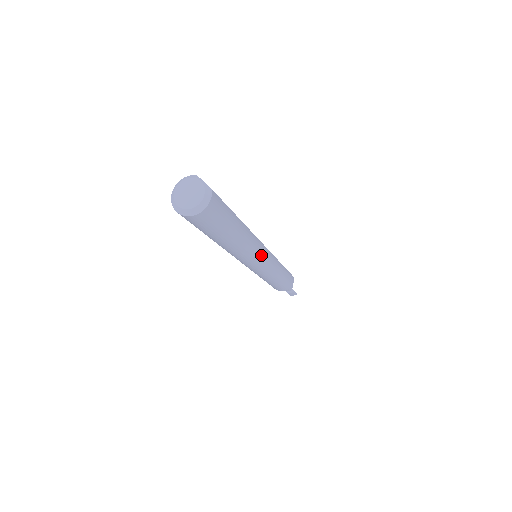
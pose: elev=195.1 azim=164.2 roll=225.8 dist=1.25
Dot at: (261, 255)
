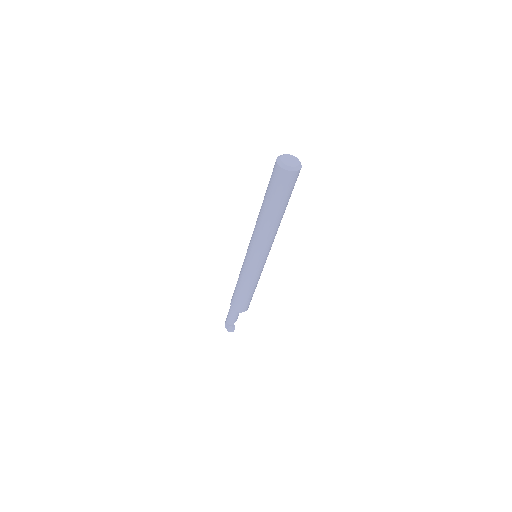
Dot at: (269, 249)
